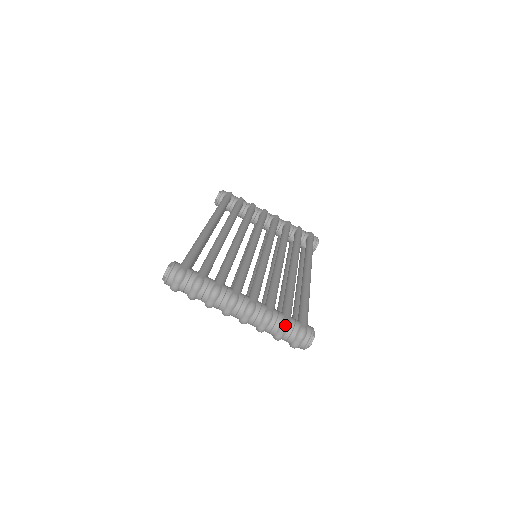
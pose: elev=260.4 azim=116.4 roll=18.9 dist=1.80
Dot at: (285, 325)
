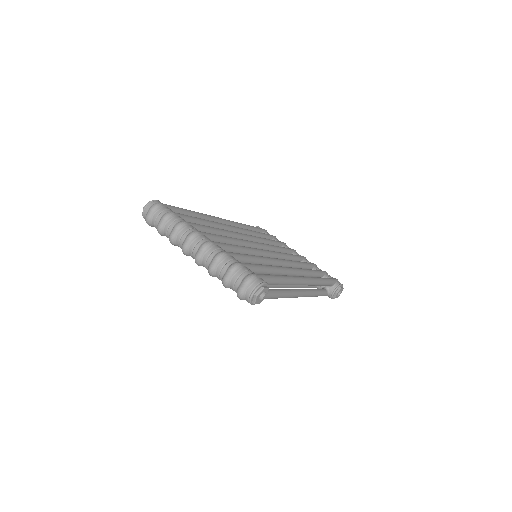
Dot at: (234, 265)
